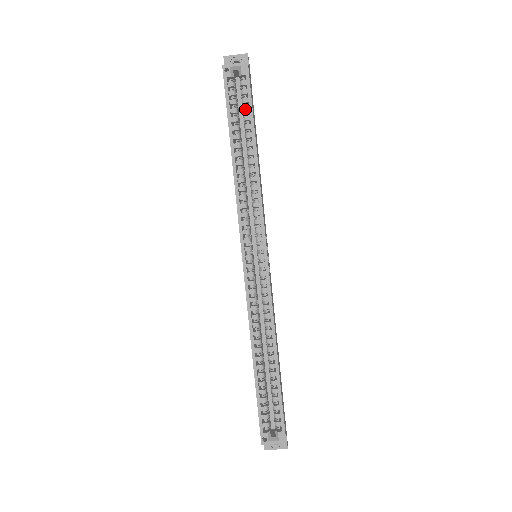
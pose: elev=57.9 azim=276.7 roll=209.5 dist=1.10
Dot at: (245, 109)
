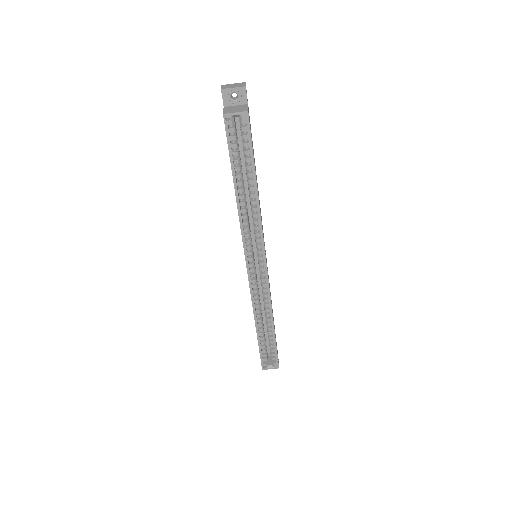
Dot at: (246, 153)
